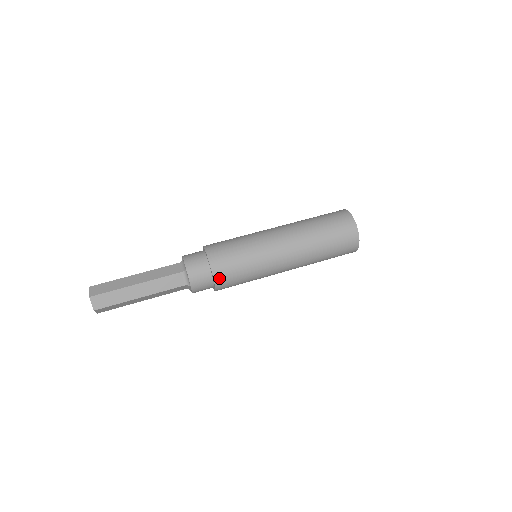
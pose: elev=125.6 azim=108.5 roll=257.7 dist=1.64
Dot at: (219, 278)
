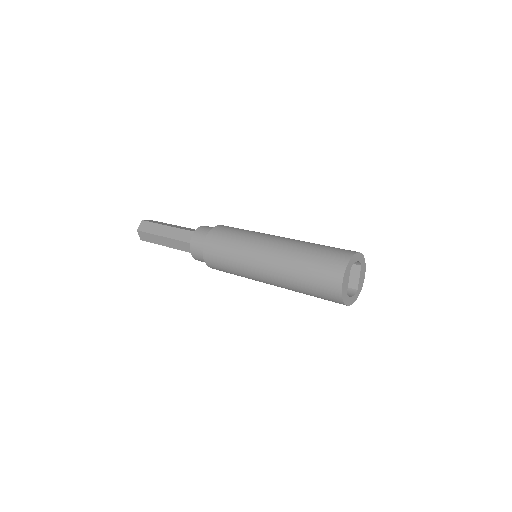
Dot at: (208, 243)
